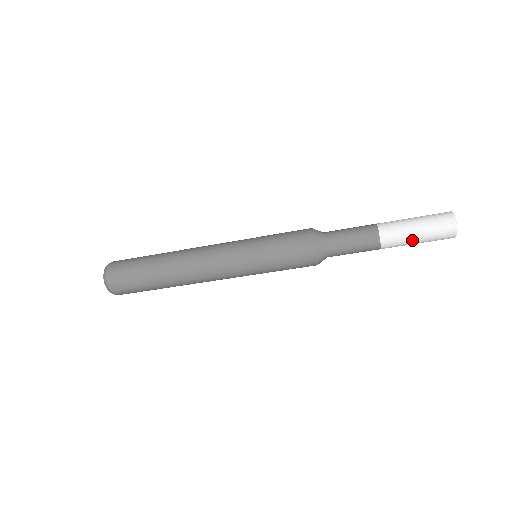
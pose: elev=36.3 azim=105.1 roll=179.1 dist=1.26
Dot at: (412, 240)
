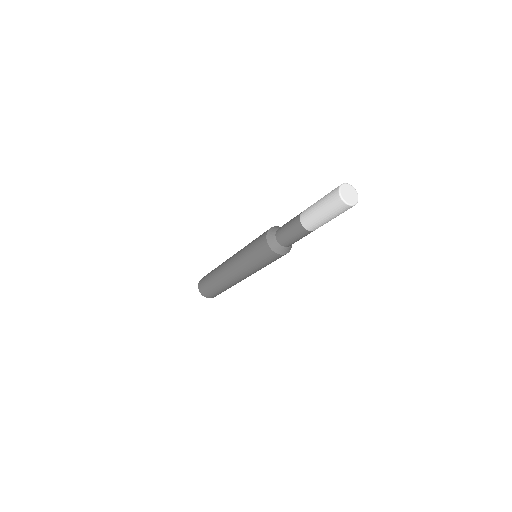
Dot at: (318, 215)
